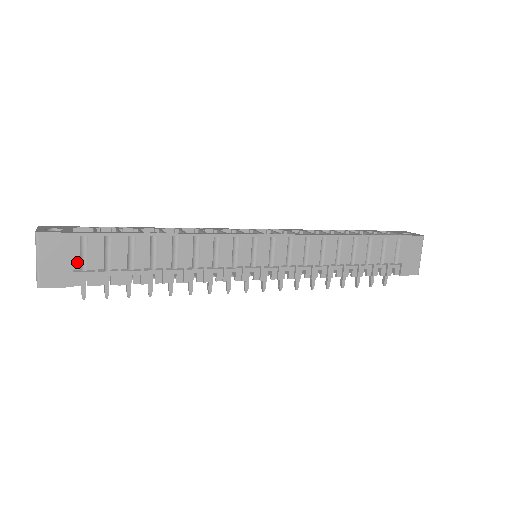
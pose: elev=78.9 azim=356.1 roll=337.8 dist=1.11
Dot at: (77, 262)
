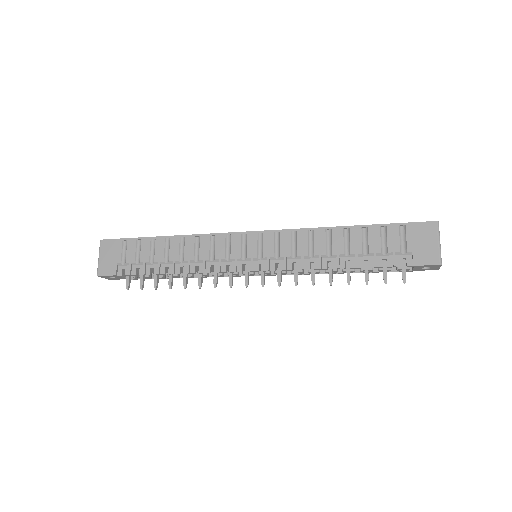
Dot at: (120, 258)
